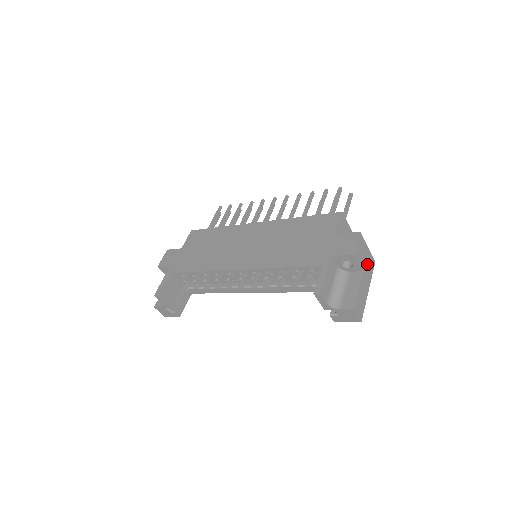
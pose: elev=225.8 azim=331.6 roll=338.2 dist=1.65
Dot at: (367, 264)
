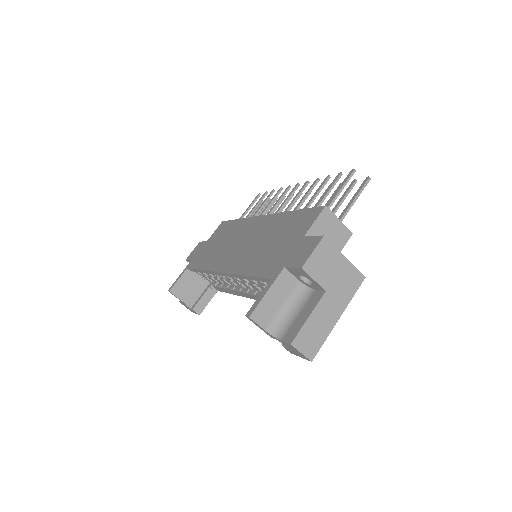
Dot at: (340, 281)
